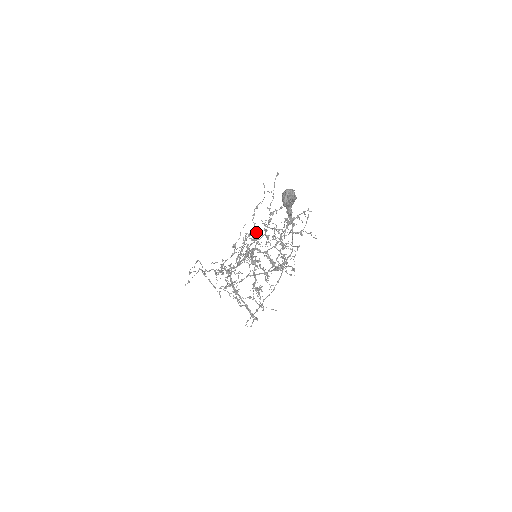
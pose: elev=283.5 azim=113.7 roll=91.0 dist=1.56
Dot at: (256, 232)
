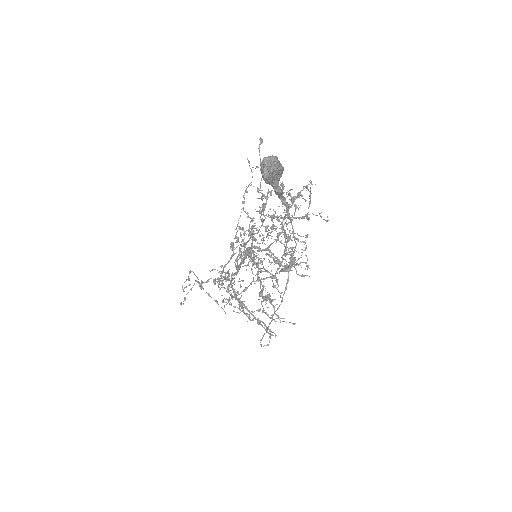
Dot at: occluded
